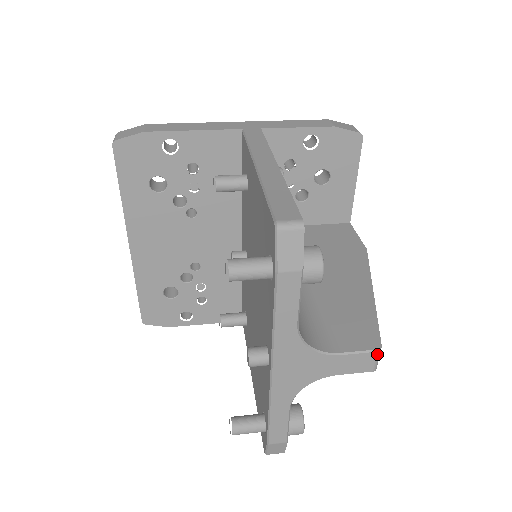
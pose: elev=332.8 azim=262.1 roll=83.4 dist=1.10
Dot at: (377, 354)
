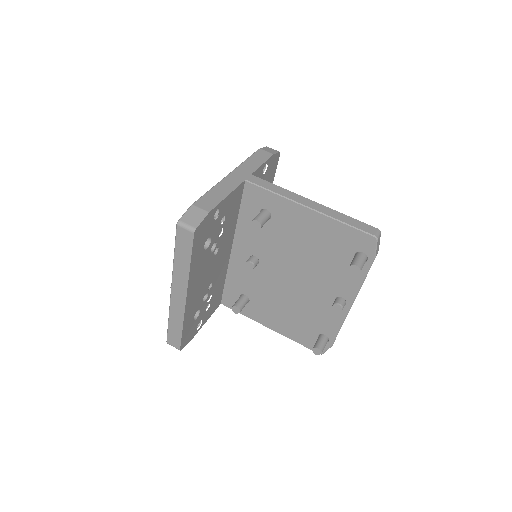
Dot at: occluded
